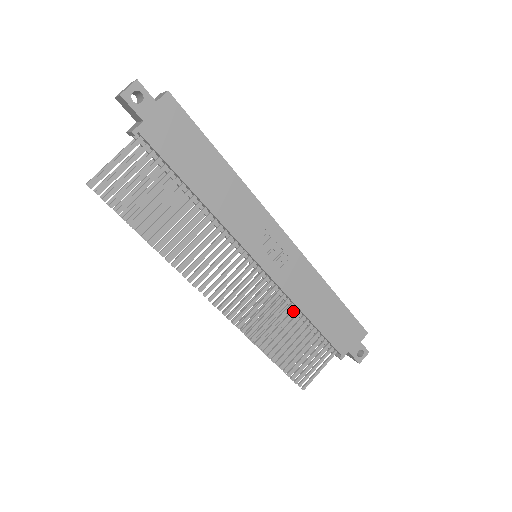
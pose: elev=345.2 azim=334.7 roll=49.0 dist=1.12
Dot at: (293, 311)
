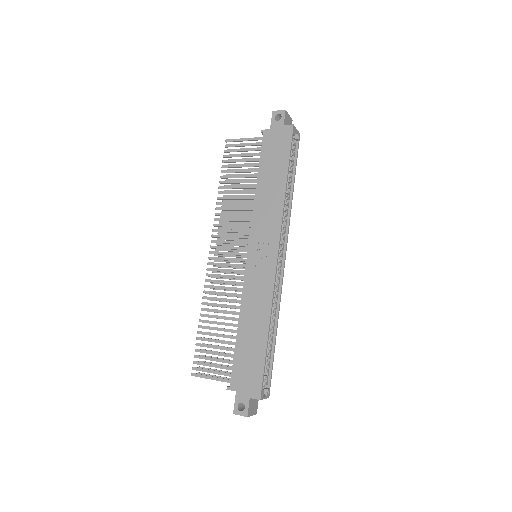
Dot at: (238, 312)
